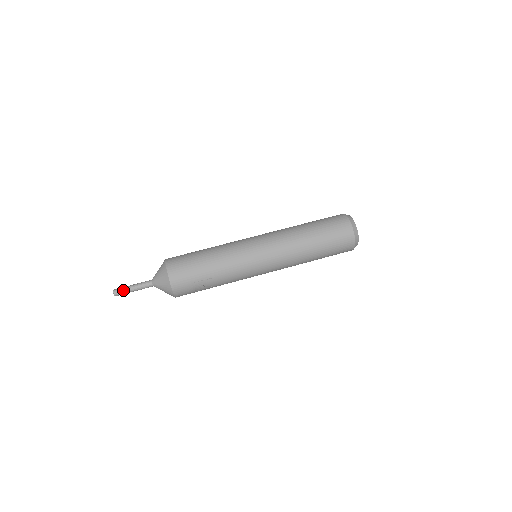
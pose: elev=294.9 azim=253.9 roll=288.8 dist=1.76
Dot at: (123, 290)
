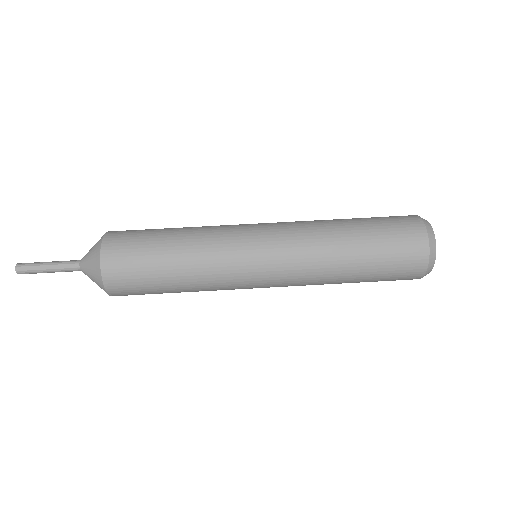
Dot at: (32, 273)
